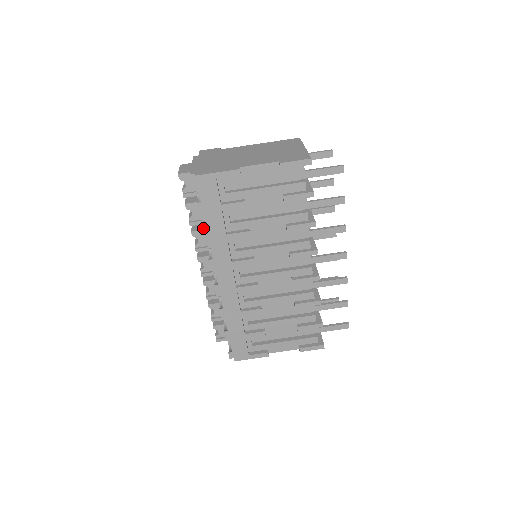
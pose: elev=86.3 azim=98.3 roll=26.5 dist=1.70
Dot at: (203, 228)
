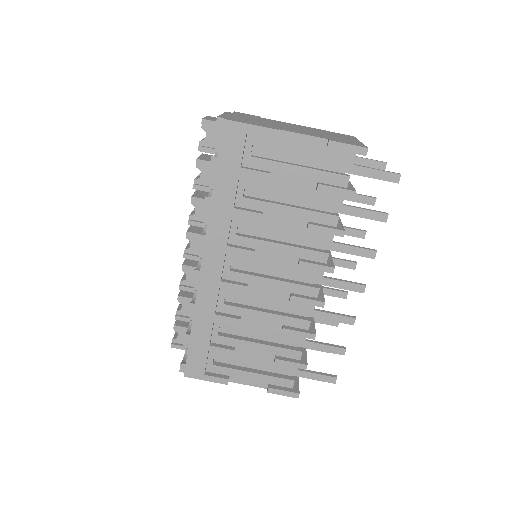
Dot at: occluded
